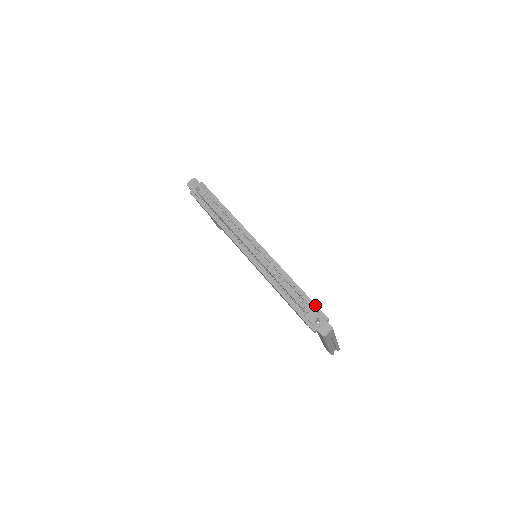
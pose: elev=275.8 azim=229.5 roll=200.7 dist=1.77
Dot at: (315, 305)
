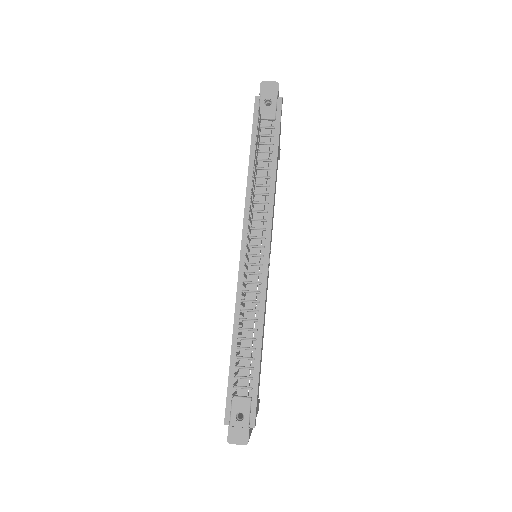
Dot at: (256, 396)
